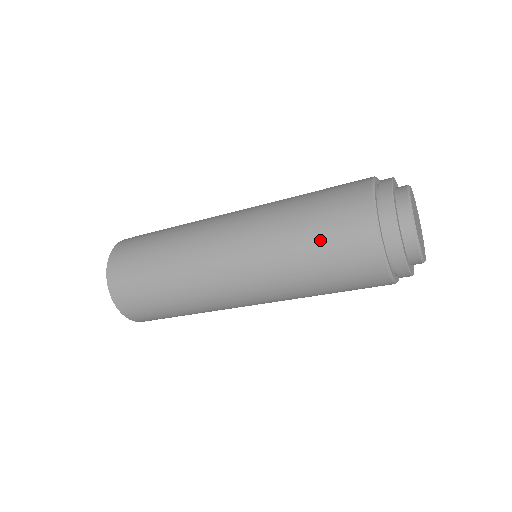
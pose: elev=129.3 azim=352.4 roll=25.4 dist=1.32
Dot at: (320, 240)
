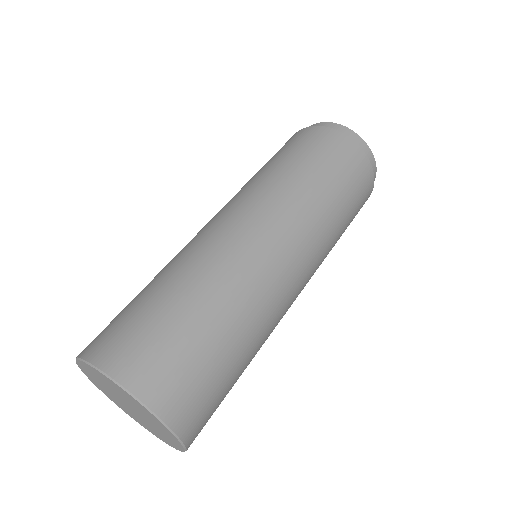
Dot at: (313, 160)
